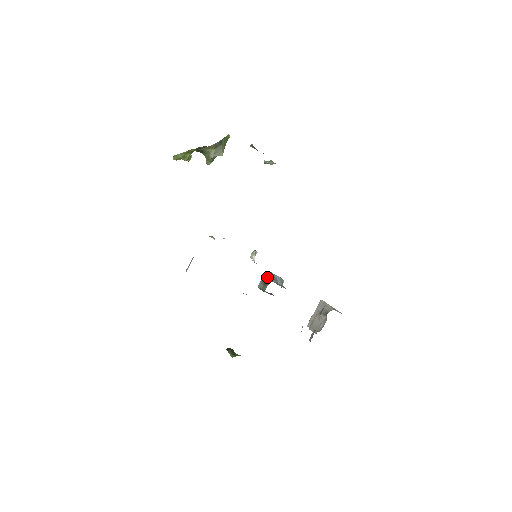
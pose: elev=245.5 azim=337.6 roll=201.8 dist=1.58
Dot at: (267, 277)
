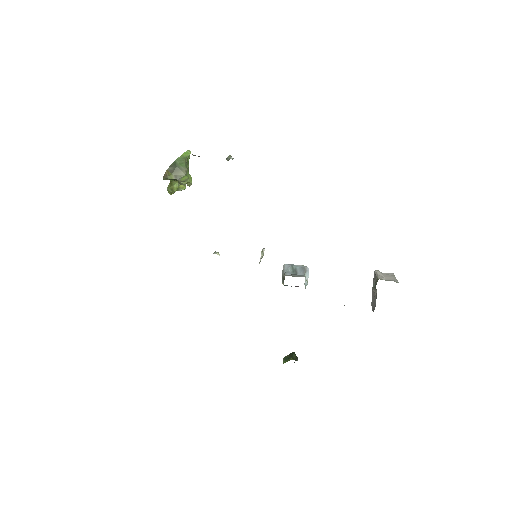
Dot at: (284, 271)
